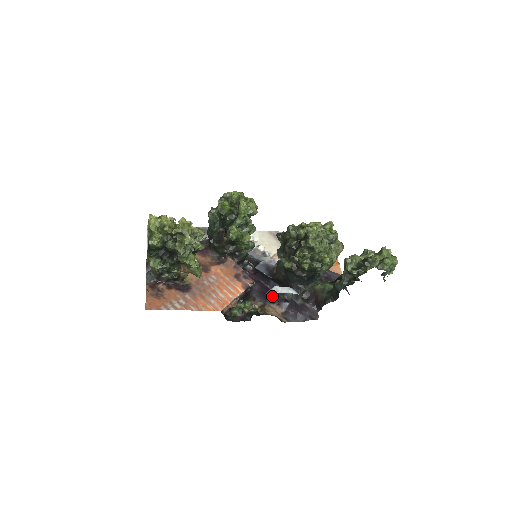
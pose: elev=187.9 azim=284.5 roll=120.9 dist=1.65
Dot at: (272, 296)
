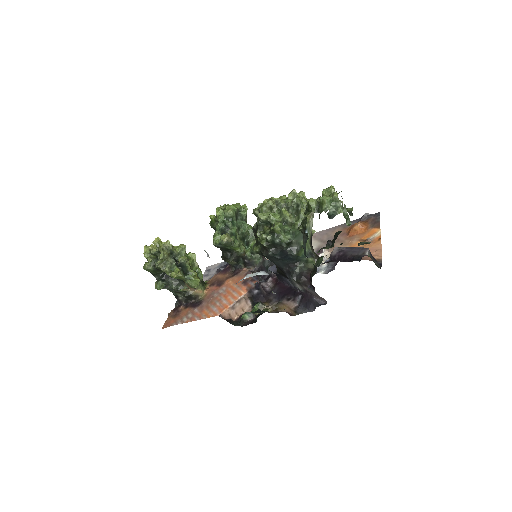
Dot at: (290, 294)
